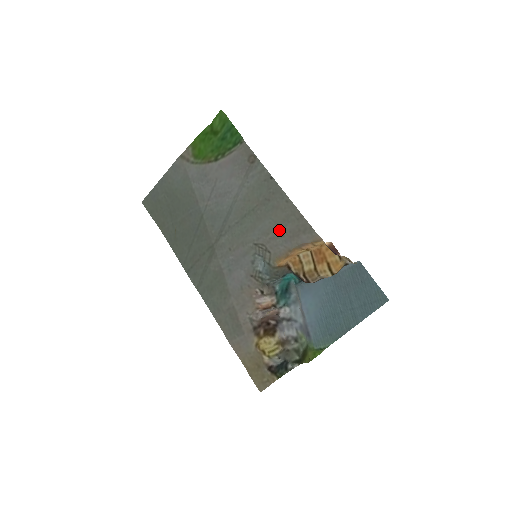
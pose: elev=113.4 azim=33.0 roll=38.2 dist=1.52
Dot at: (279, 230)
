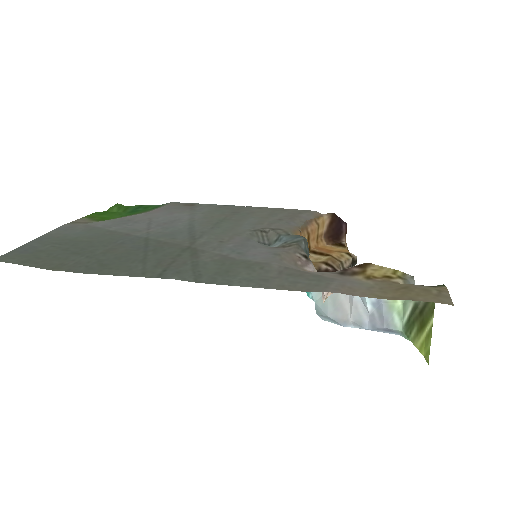
Dot at: (272, 219)
